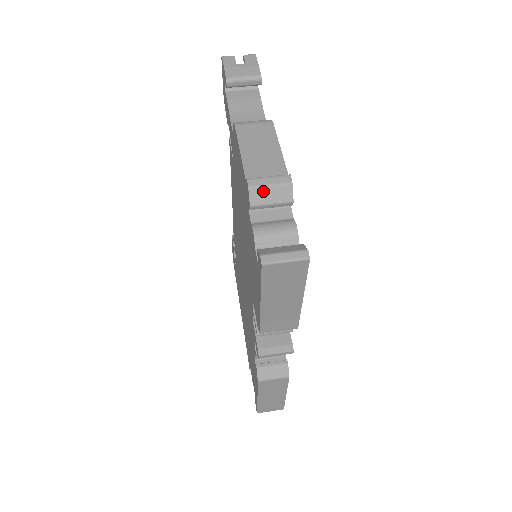
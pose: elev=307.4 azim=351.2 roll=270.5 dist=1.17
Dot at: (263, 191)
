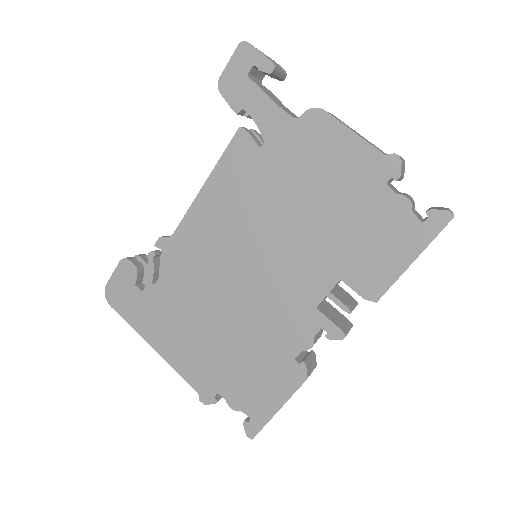
Dot at: (403, 165)
